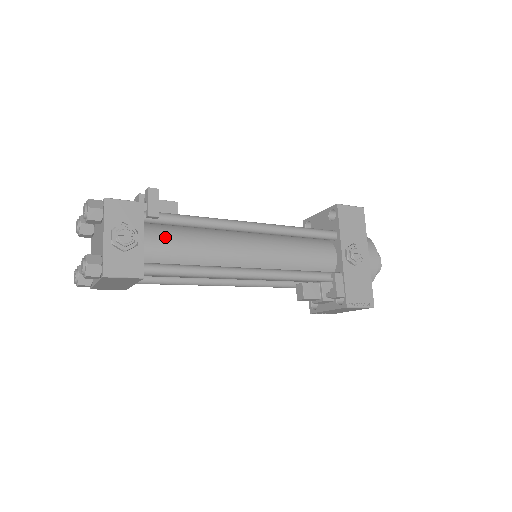
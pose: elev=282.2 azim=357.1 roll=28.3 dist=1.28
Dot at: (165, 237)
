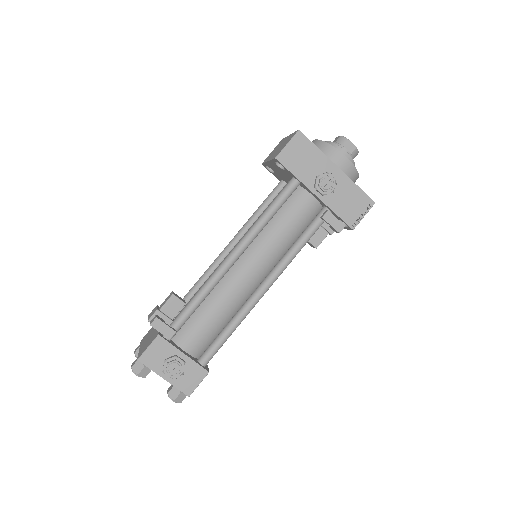
Dot at: (192, 332)
